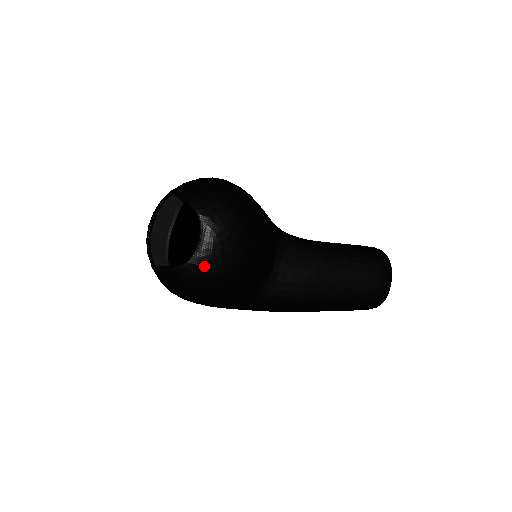
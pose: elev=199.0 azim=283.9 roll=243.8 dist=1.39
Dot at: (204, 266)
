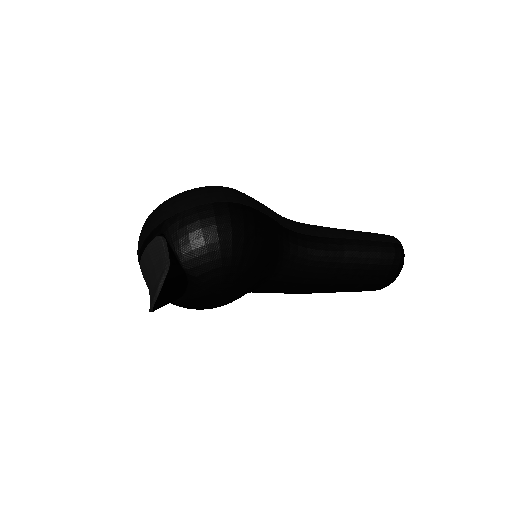
Dot at: (192, 306)
